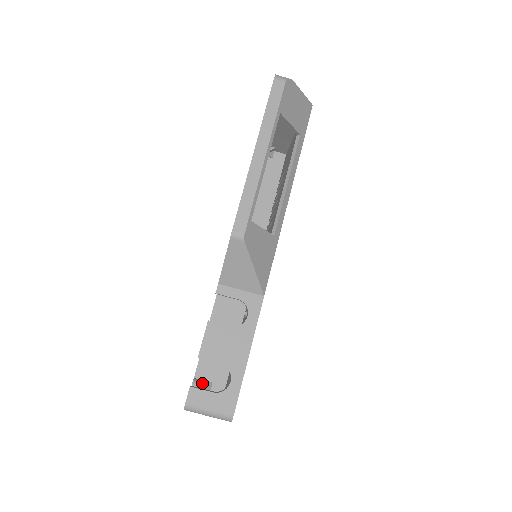
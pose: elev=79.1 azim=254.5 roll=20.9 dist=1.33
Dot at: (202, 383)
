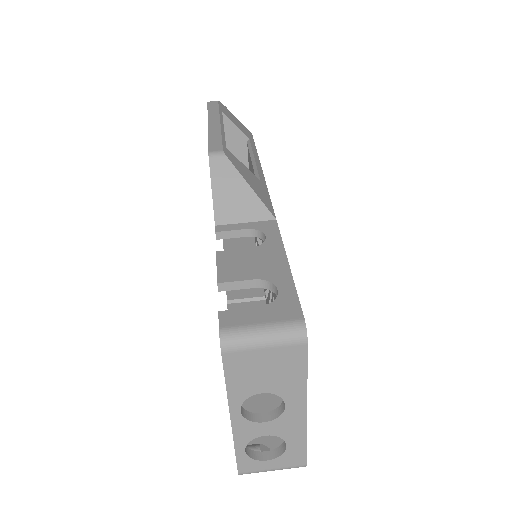
Dot at: (252, 445)
